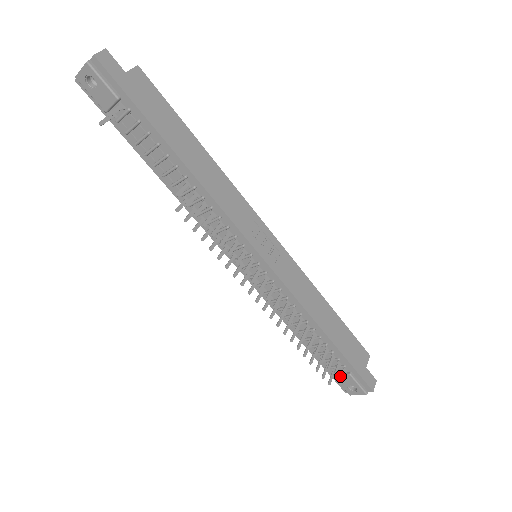
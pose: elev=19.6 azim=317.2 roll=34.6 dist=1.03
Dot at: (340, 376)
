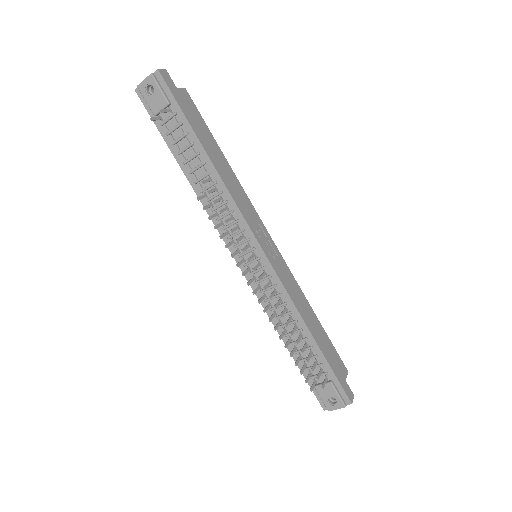
Dot at: occluded
